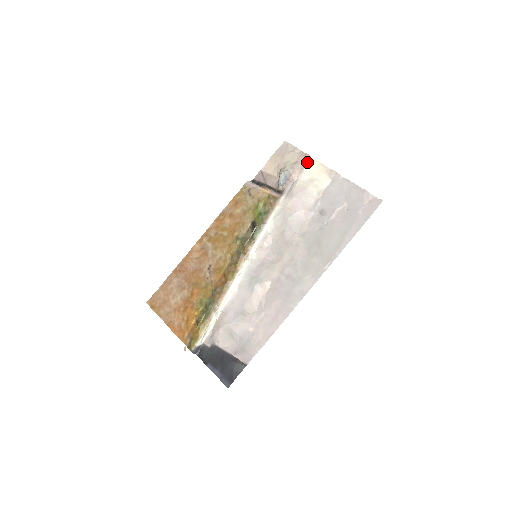
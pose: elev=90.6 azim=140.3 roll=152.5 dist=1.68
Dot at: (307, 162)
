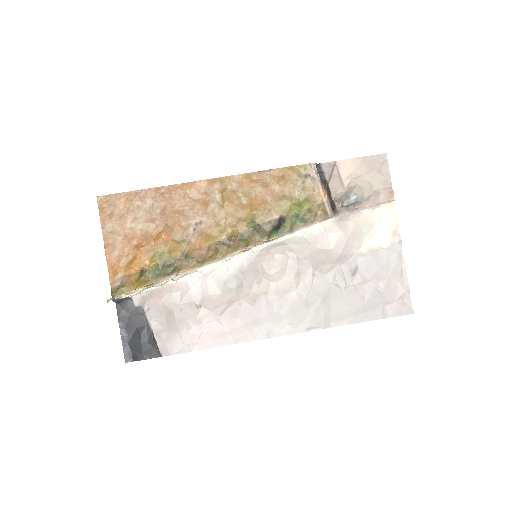
Dot at: (386, 202)
